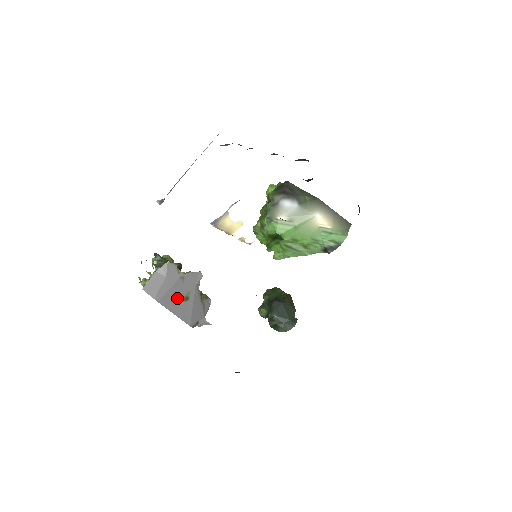
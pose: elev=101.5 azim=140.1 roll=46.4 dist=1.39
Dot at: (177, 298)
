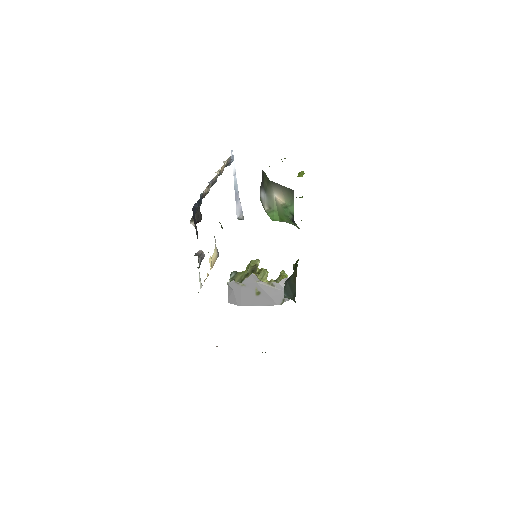
Dot at: (252, 297)
